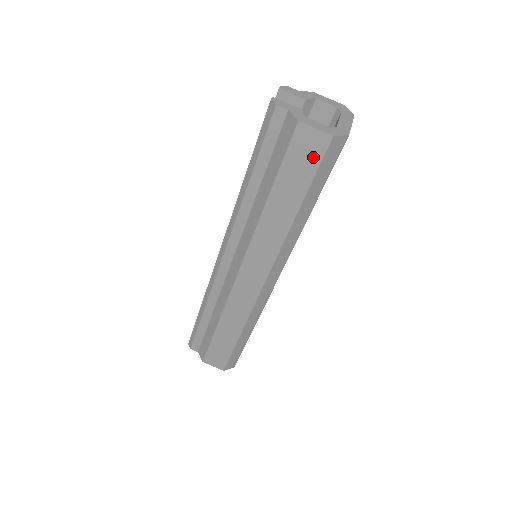
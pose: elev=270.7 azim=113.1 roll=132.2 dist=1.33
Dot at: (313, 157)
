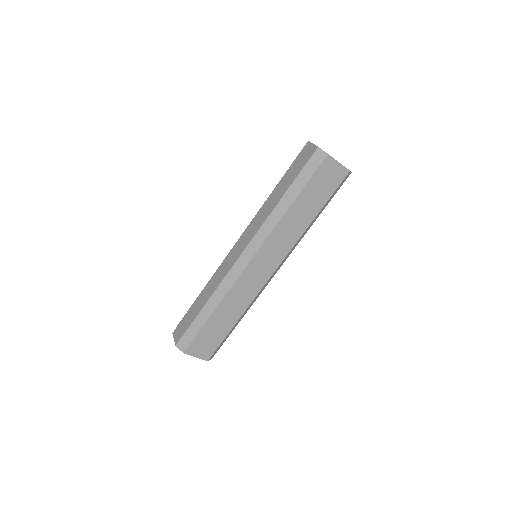
Dot at: (305, 160)
